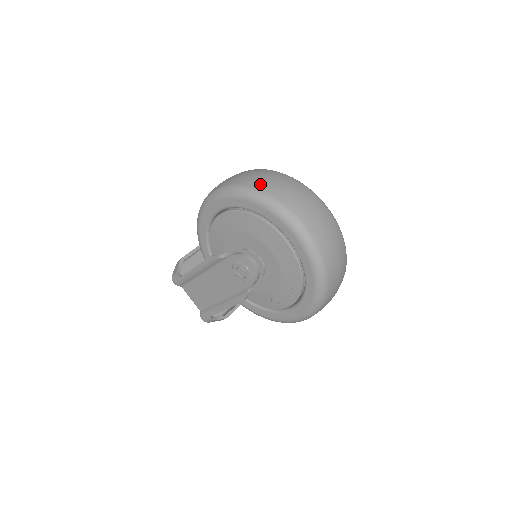
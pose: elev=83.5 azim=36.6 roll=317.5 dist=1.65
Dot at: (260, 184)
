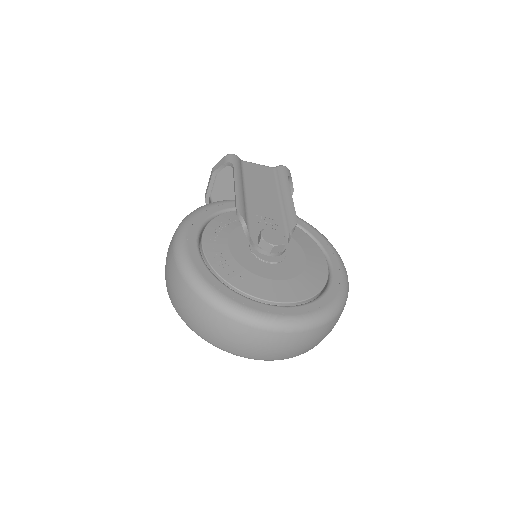
Dot at: (191, 325)
